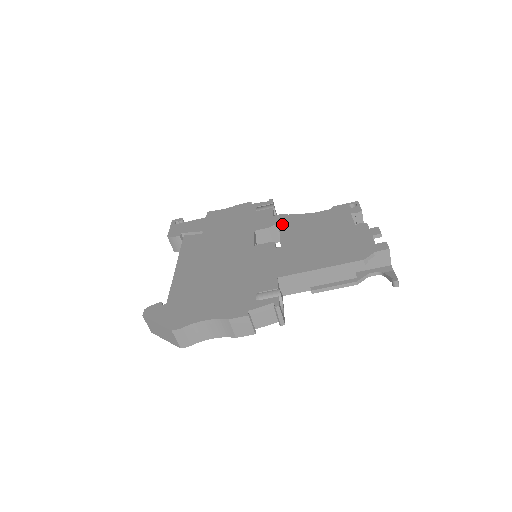
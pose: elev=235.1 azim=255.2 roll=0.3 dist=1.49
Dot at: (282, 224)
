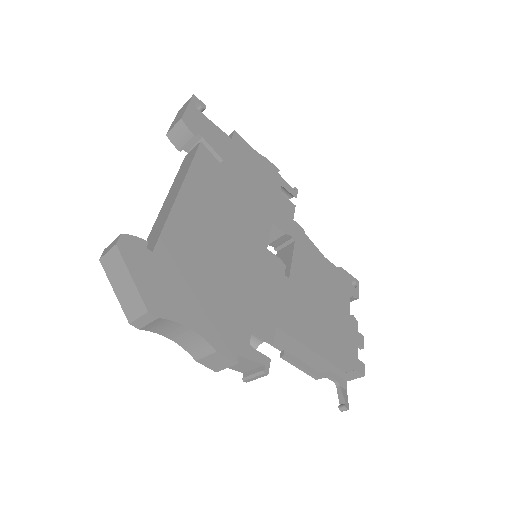
Dot at: (298, 243)
